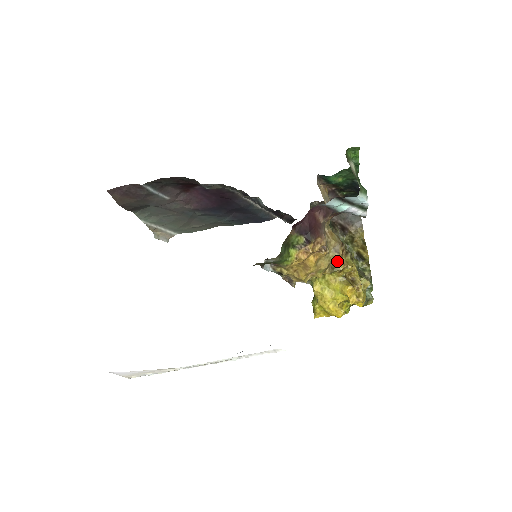
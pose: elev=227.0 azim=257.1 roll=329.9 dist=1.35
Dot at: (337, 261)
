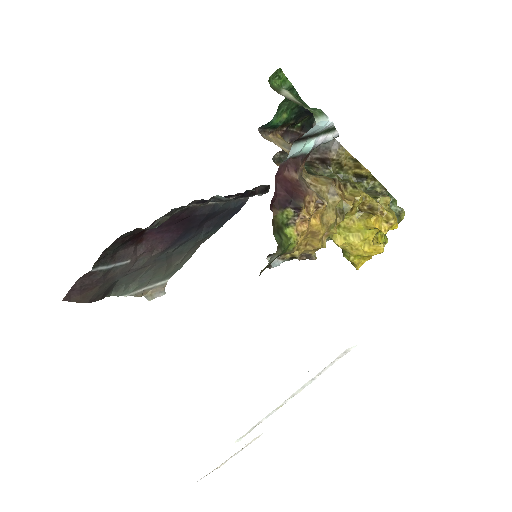
Dot at: (341, 202)
